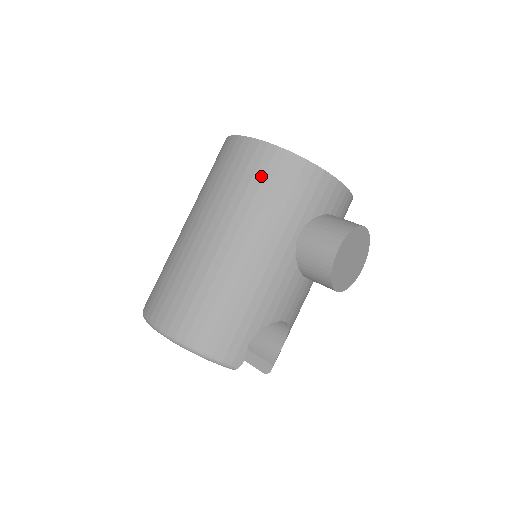
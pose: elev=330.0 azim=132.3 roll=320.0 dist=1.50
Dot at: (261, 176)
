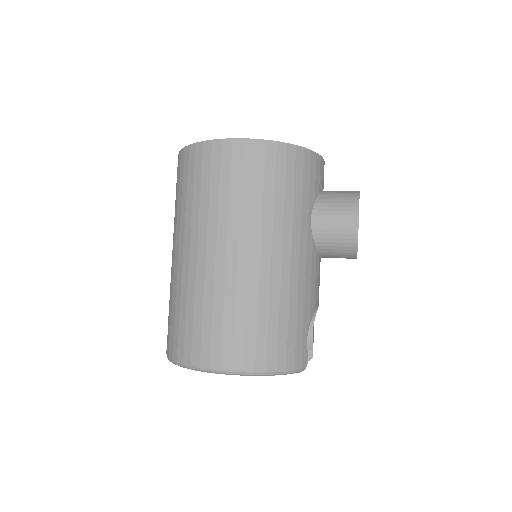
Dot at: (261, 175)
